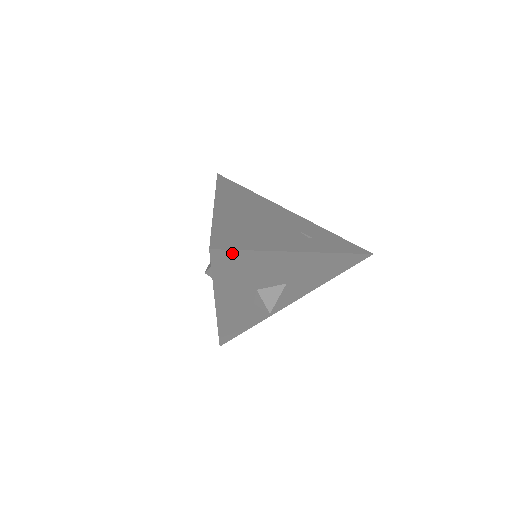
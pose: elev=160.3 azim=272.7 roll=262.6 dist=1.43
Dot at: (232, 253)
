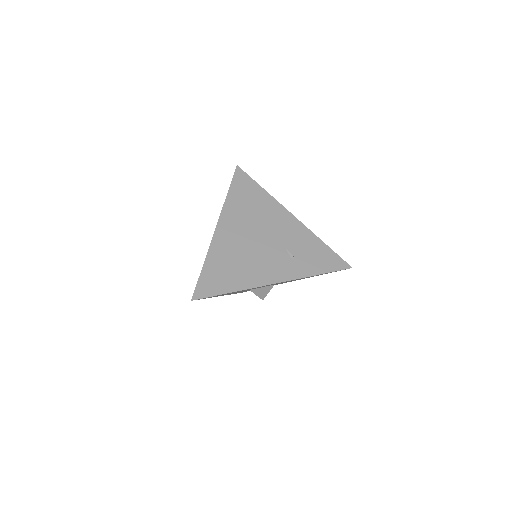
Dot at: (211, 296)
